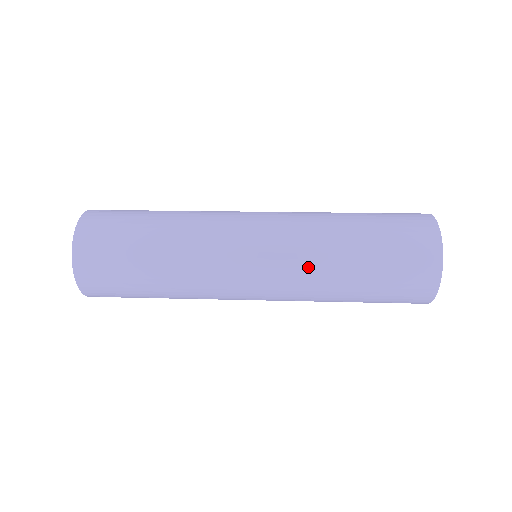
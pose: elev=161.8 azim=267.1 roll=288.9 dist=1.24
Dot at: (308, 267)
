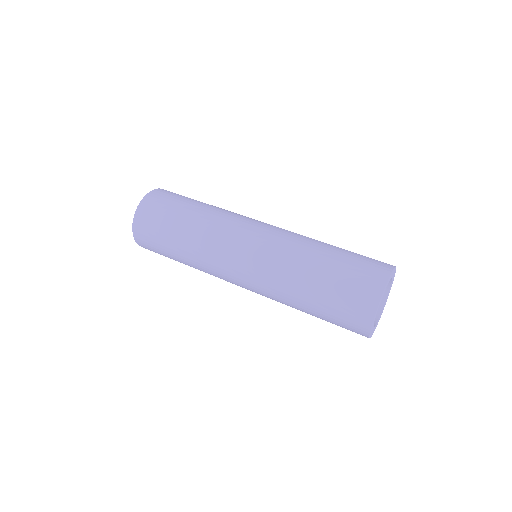
Dot at: (275, 298)
